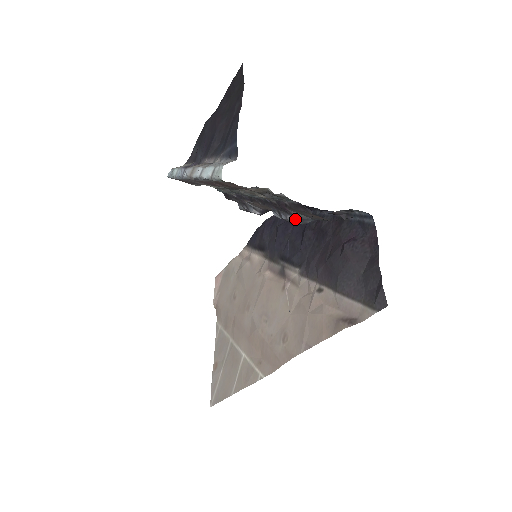
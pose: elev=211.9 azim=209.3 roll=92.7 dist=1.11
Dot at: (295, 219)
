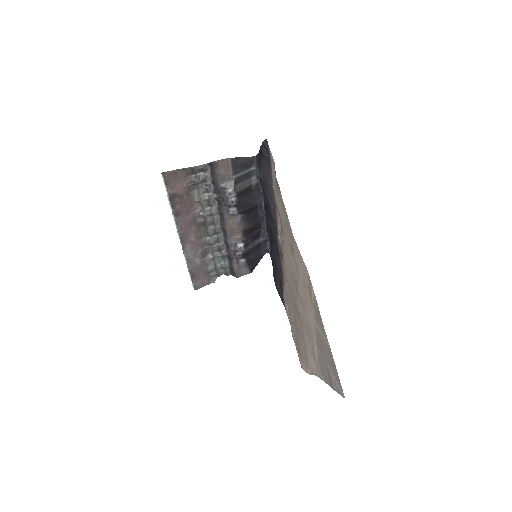
Dot at: (227, 189)
